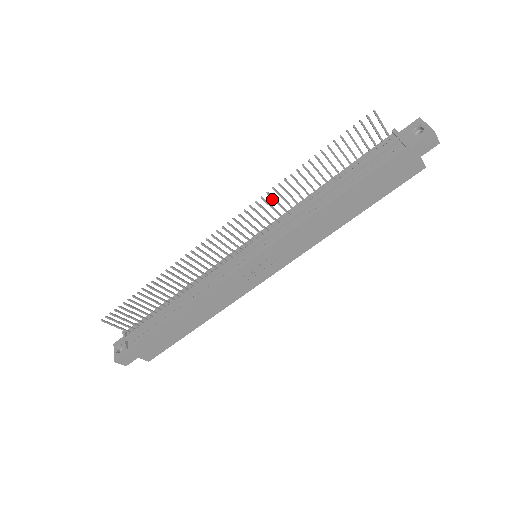
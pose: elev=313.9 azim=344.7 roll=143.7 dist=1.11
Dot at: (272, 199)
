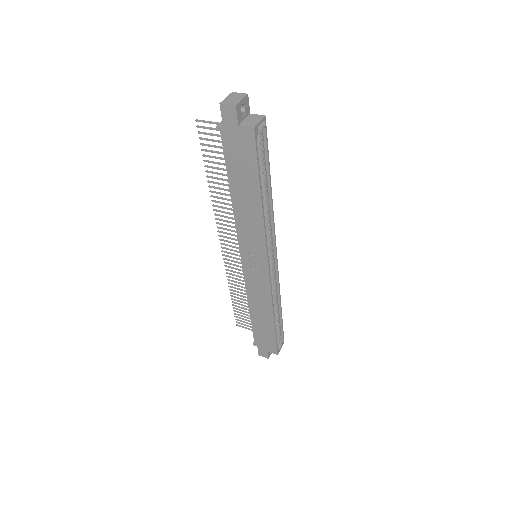
Dot at: (221, 212)
